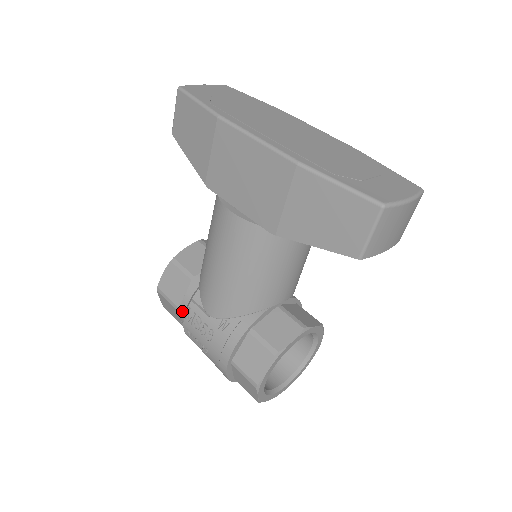
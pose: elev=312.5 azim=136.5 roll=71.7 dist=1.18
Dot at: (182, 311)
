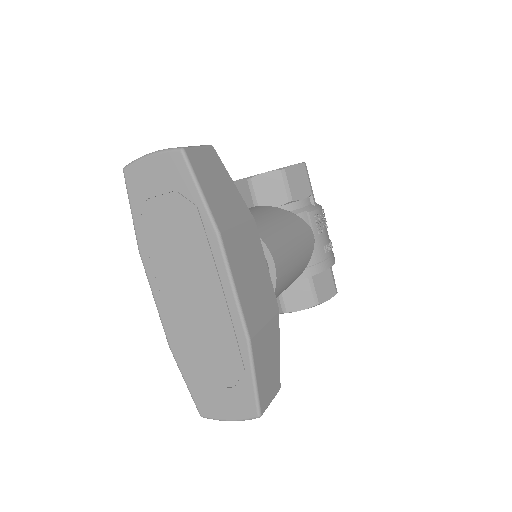
Dot at: occluded
